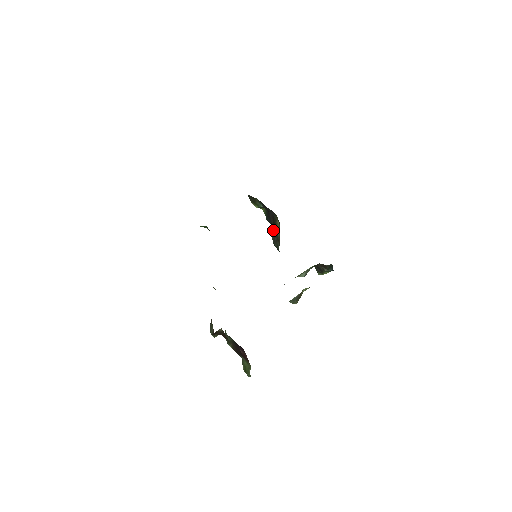
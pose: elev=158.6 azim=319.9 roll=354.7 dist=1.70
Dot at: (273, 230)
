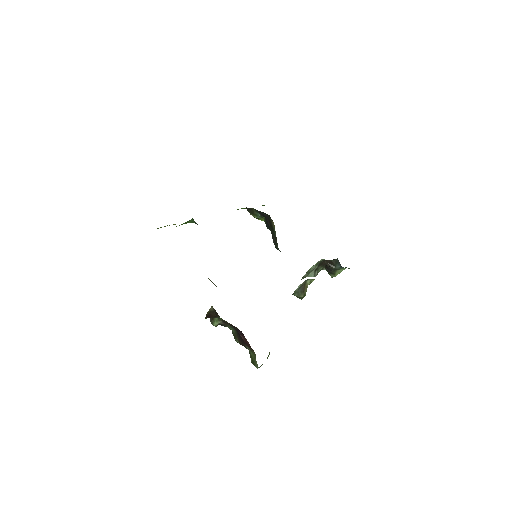
Dot at: (272, 233)
